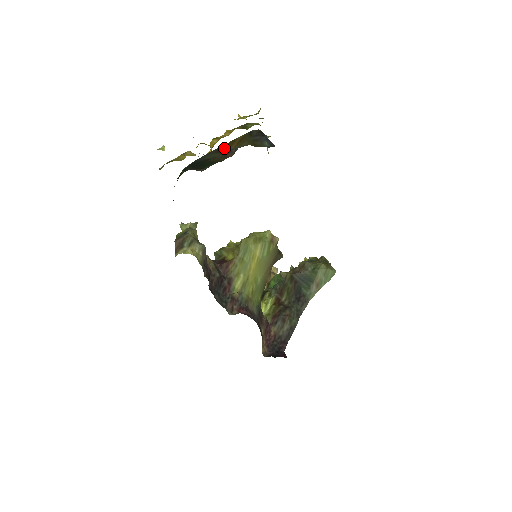
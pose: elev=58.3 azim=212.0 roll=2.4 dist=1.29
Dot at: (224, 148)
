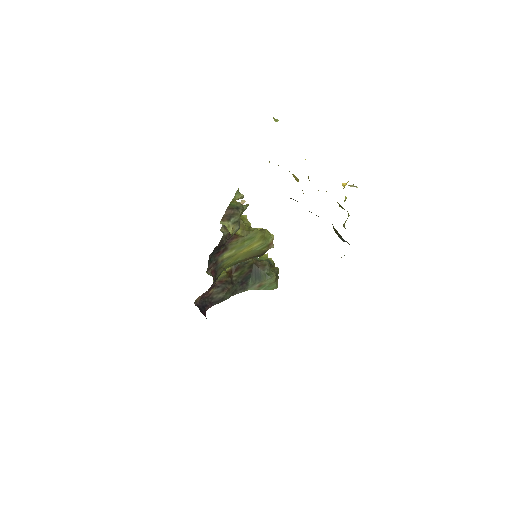
Dot at: occluded
